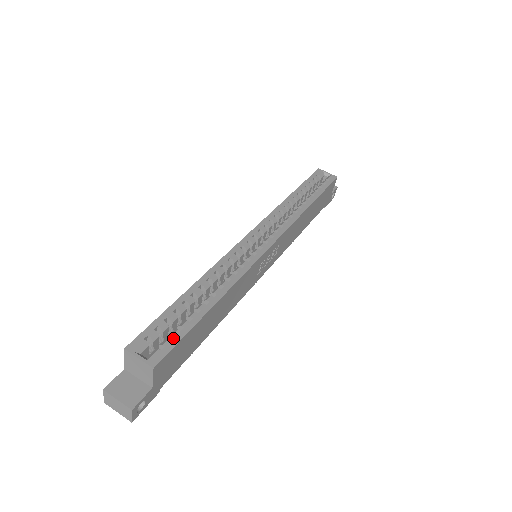
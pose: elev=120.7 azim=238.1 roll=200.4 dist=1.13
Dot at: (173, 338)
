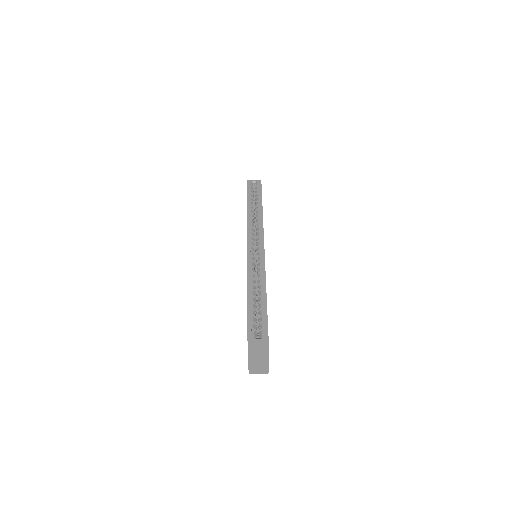
Dot at: (264, 322)
